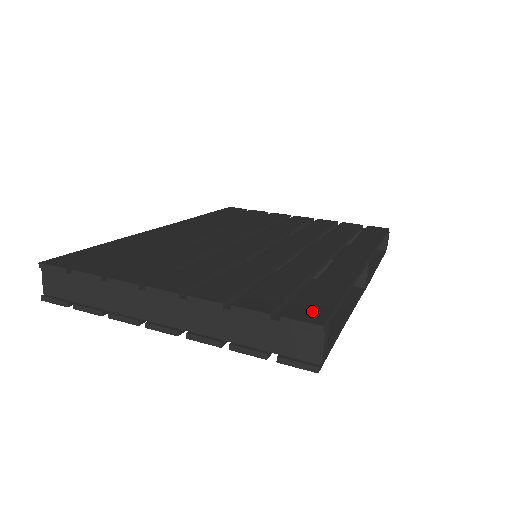
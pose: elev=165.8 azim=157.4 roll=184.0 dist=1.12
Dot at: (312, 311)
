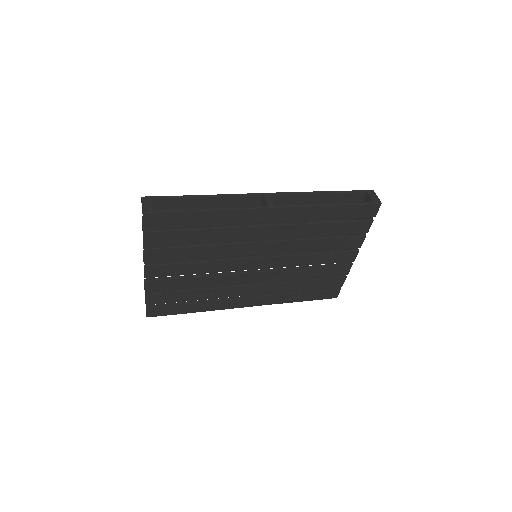
Dot at: (156, 203)
